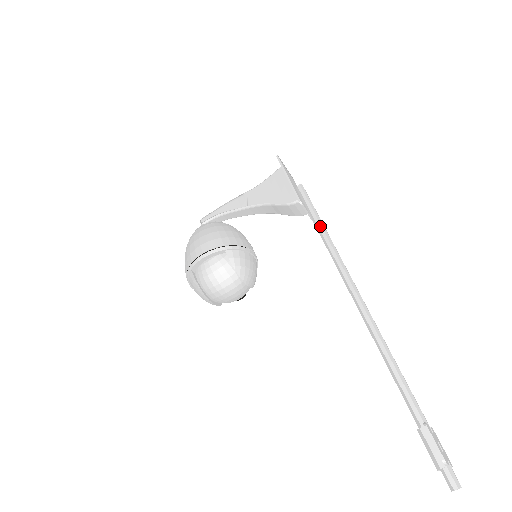
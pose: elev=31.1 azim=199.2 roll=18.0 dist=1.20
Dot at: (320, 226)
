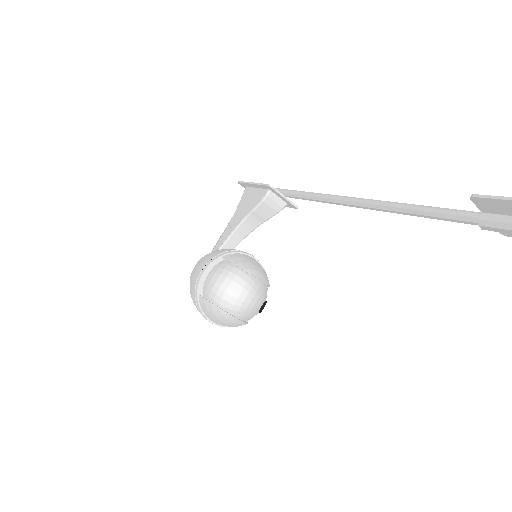
Dot at: (296, 192)
